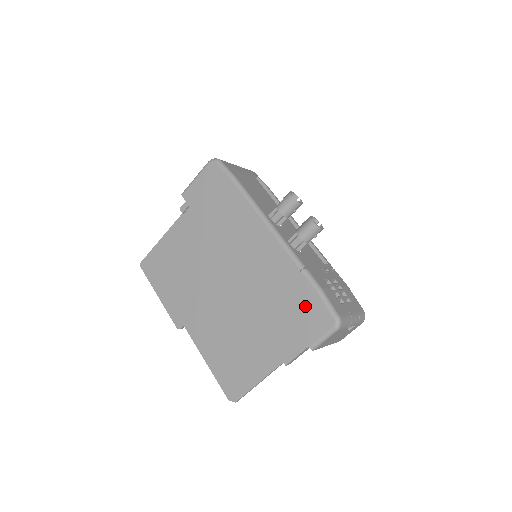
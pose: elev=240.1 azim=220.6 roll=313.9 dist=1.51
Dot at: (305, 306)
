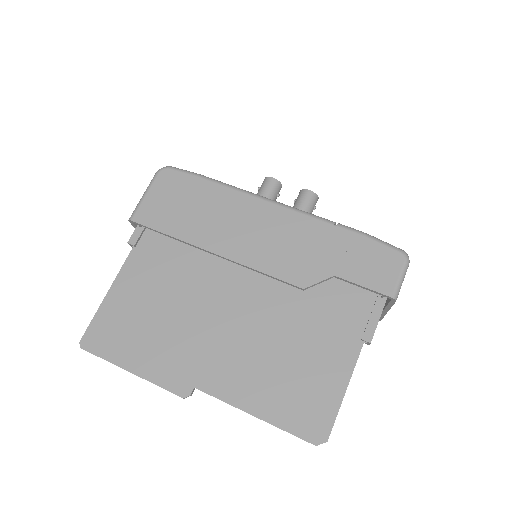
Dot at: (361, 257)
